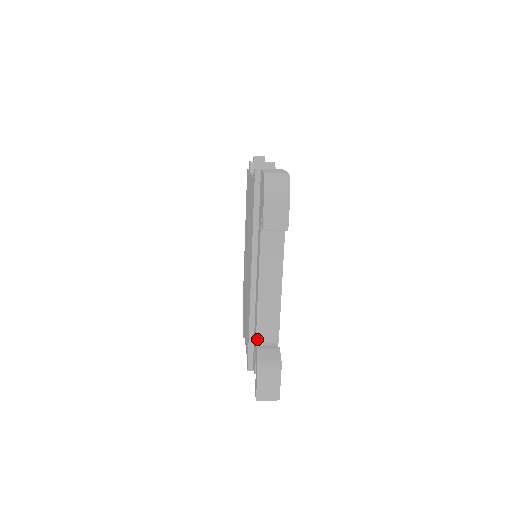
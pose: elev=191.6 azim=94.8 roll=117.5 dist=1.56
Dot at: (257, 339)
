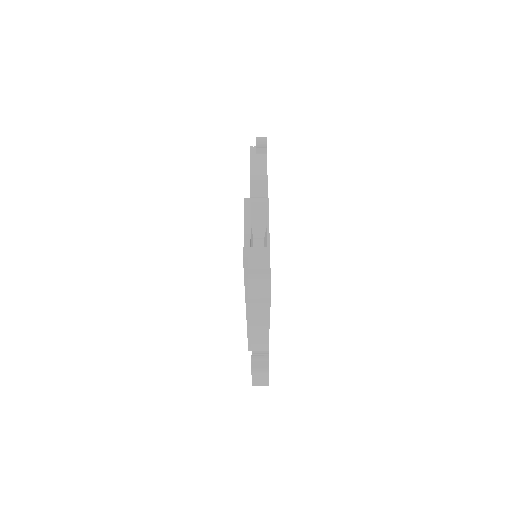
Dot at: (252, 350)
